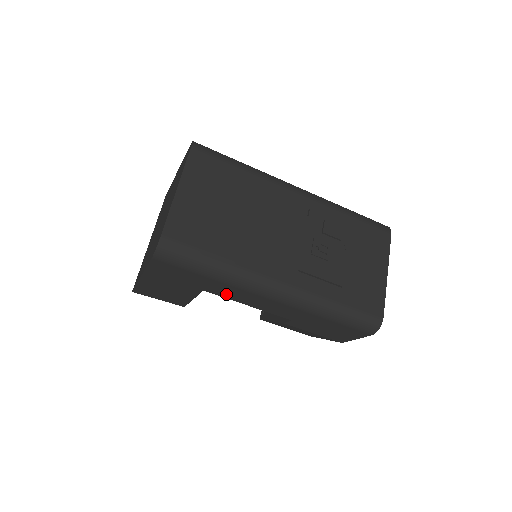
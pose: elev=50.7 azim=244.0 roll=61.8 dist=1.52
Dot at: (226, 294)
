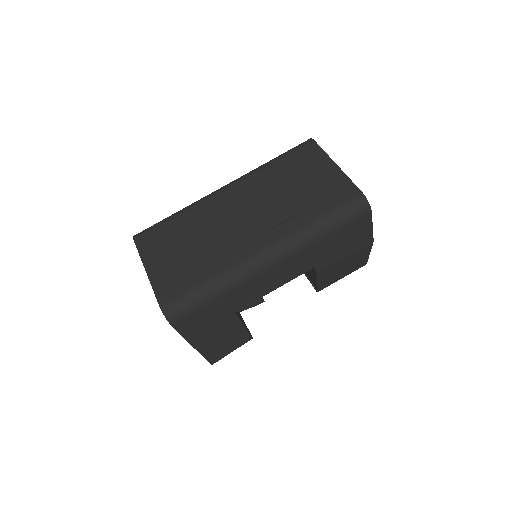
Dot at: (248, 298)
